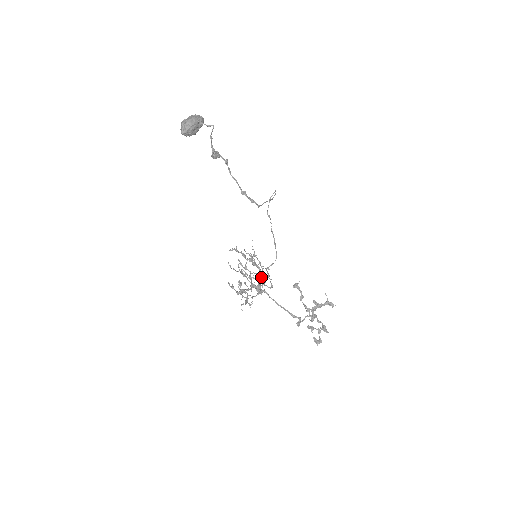
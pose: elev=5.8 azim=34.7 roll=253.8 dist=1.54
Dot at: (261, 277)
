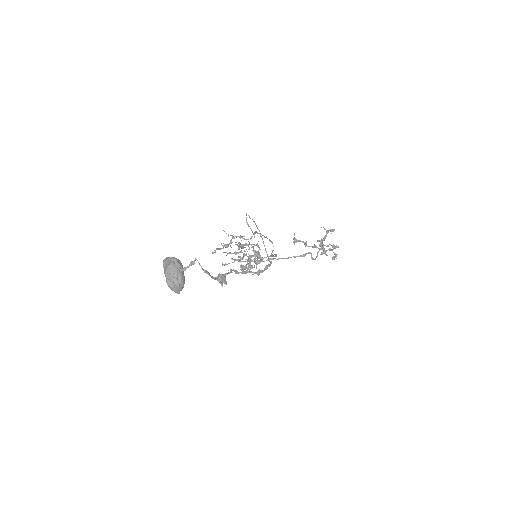
Dot at: occluded
